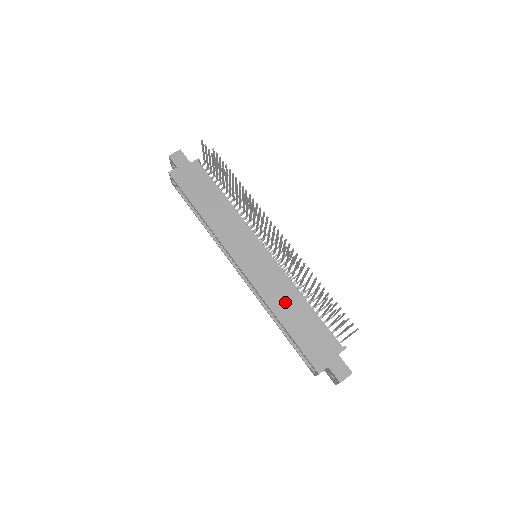
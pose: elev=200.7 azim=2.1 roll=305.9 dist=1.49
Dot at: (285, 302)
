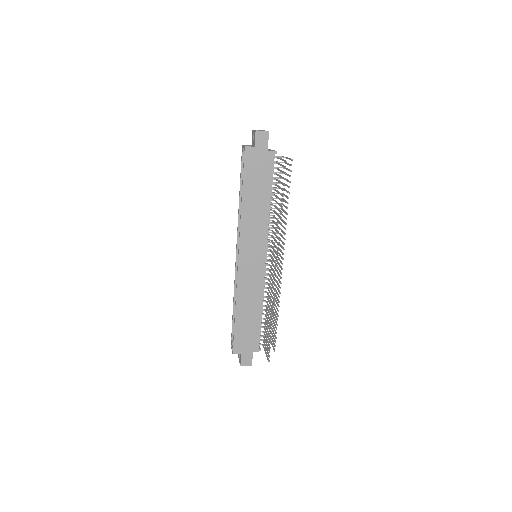
Dot at: (248, 302)
